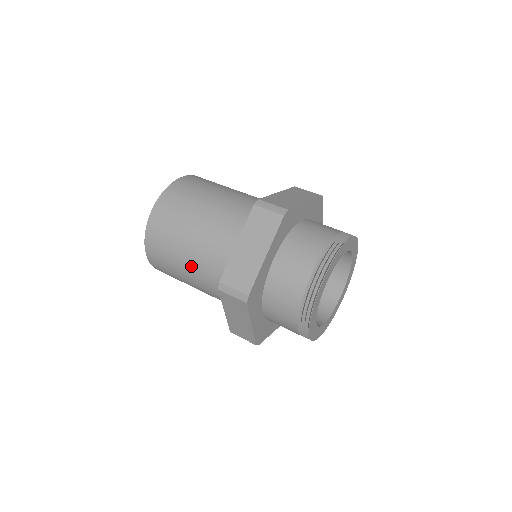
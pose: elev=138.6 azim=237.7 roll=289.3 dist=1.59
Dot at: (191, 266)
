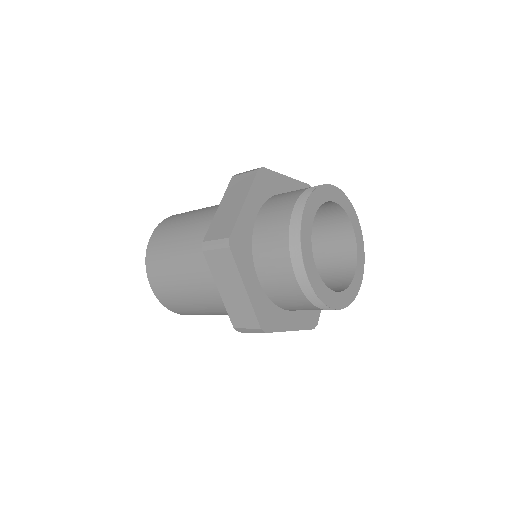
Dot at: (201, 212)
